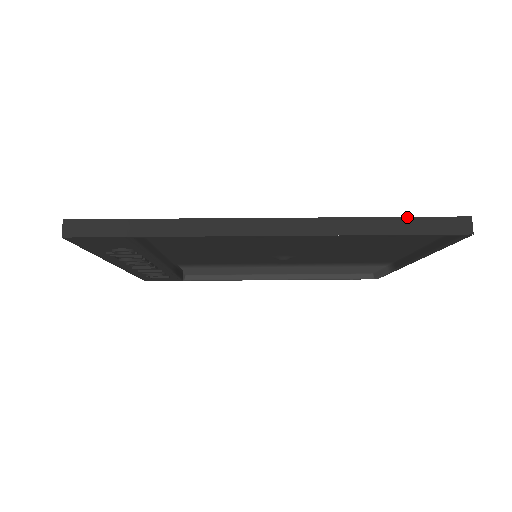
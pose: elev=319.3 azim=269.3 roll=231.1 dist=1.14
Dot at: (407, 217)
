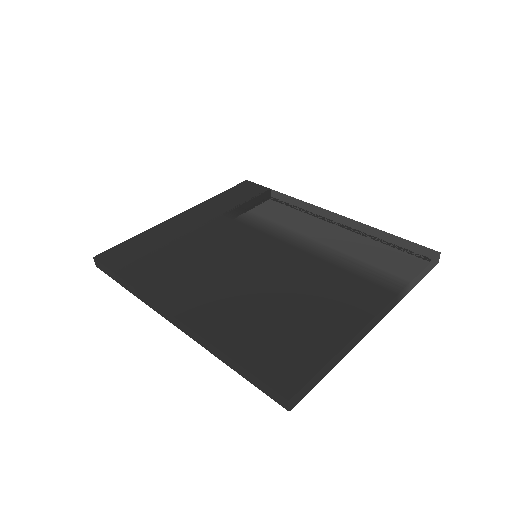
Dot at: (245, 369)
